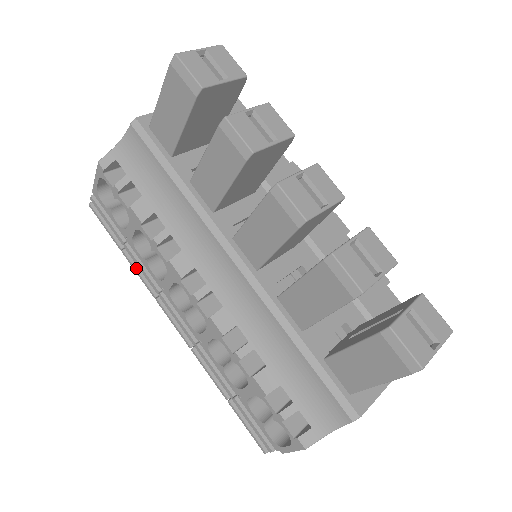
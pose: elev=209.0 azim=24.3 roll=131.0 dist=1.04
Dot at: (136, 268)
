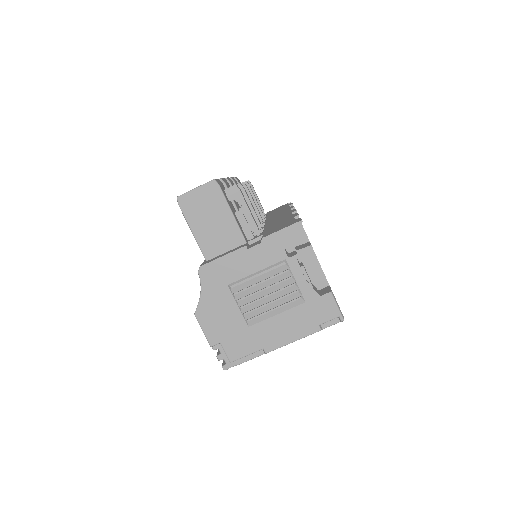
Dot at: occluded
